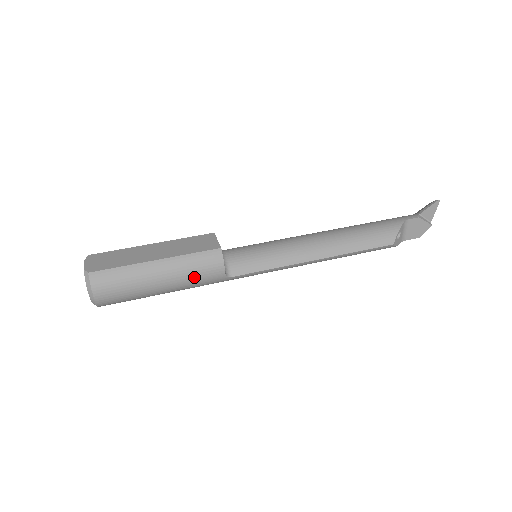
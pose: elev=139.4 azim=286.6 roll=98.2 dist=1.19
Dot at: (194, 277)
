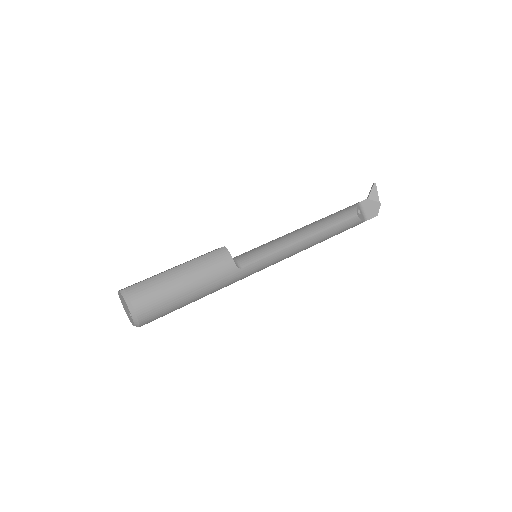
Dot at: (211, 272)
